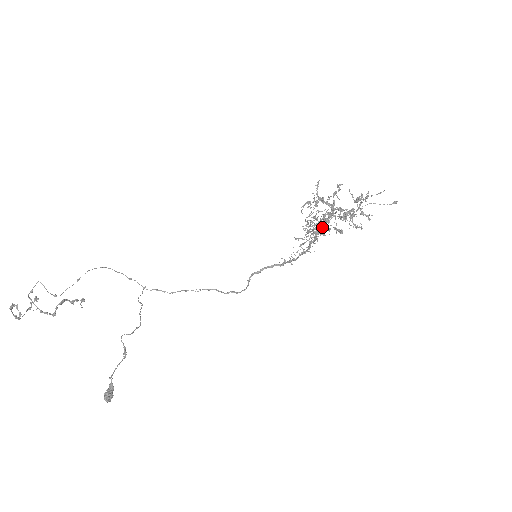
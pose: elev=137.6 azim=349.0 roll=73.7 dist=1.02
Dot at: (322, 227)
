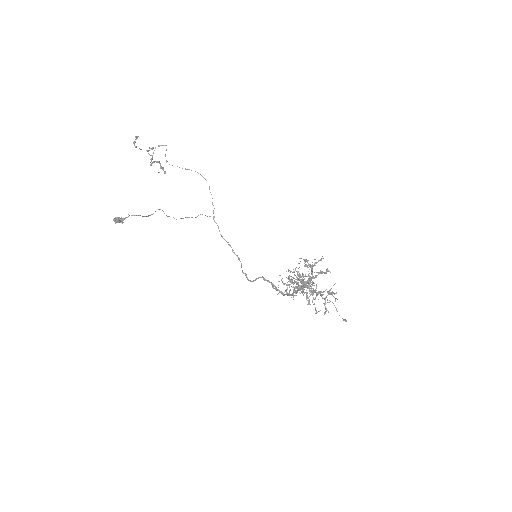
Dot at: (303, 287)
